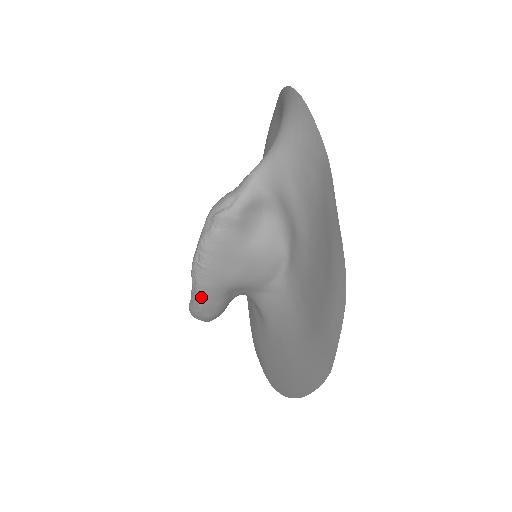
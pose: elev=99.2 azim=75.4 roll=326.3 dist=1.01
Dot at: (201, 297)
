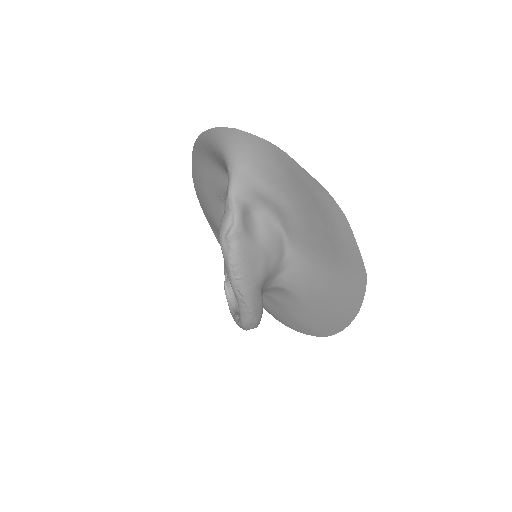
Dot at: (250, 303)
